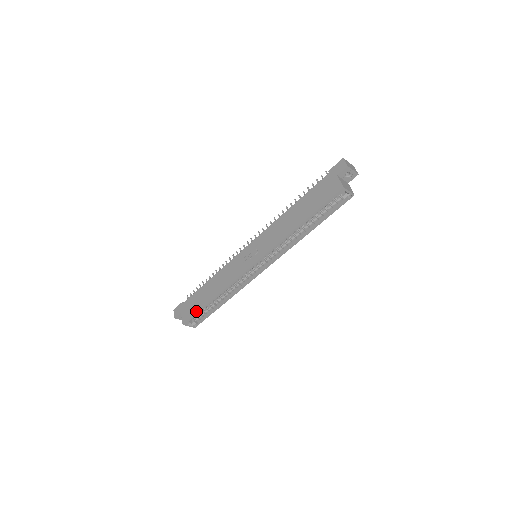
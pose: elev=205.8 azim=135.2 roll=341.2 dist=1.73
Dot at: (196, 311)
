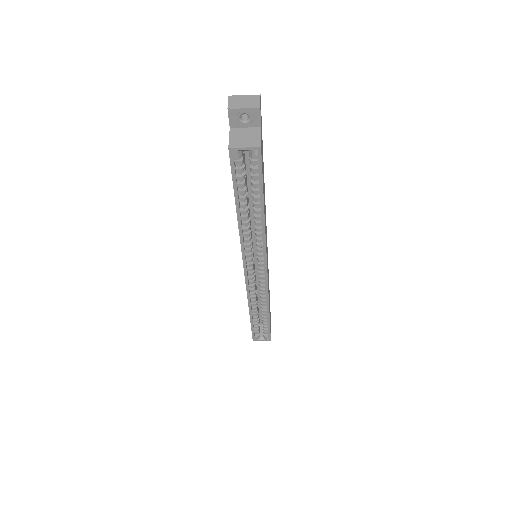
Dot at: (251, 326)
